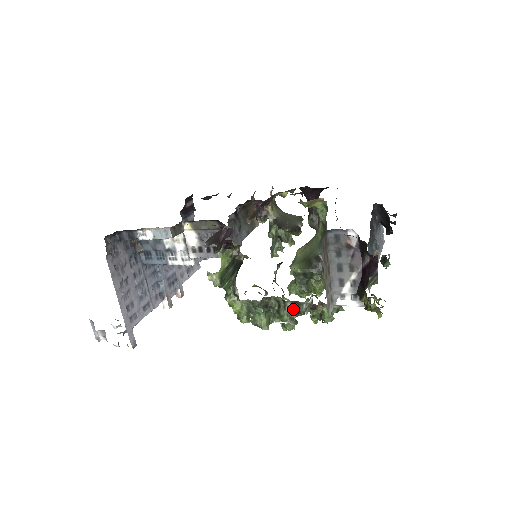
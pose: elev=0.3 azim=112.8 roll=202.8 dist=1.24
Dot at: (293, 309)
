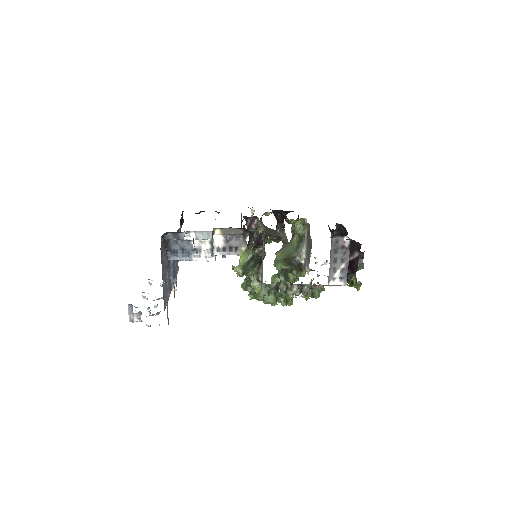
Dot at: (298, 289)
